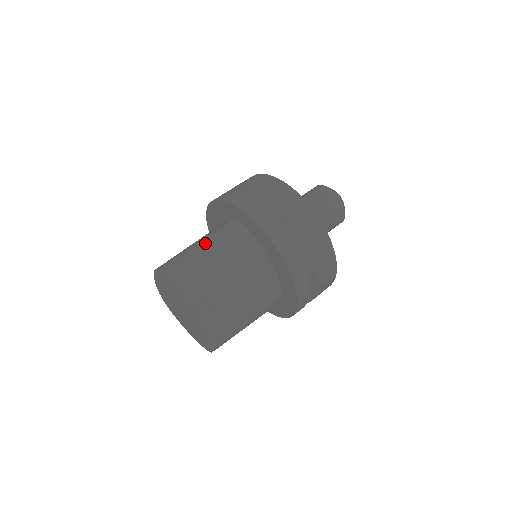
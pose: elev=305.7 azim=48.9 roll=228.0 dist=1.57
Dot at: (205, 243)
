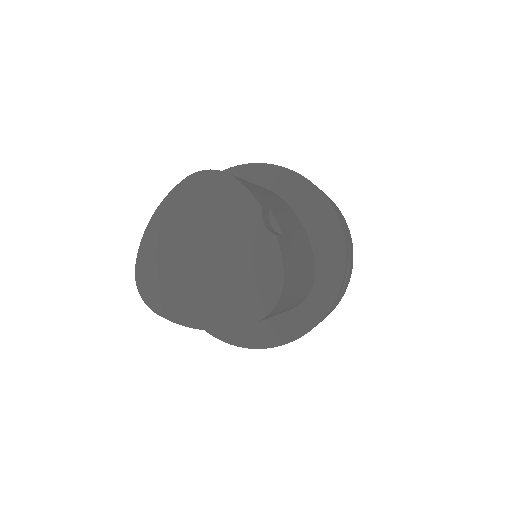
Dot at: occluded
